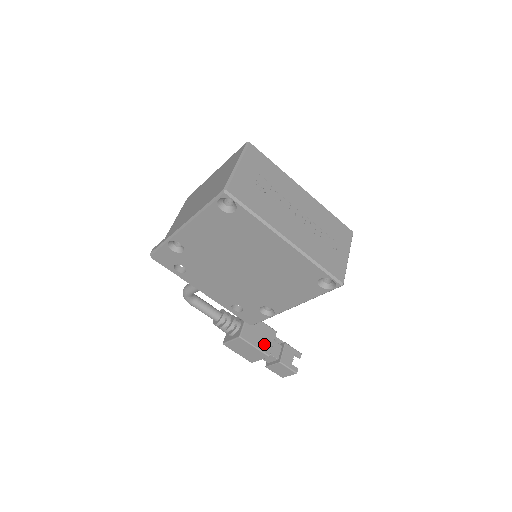
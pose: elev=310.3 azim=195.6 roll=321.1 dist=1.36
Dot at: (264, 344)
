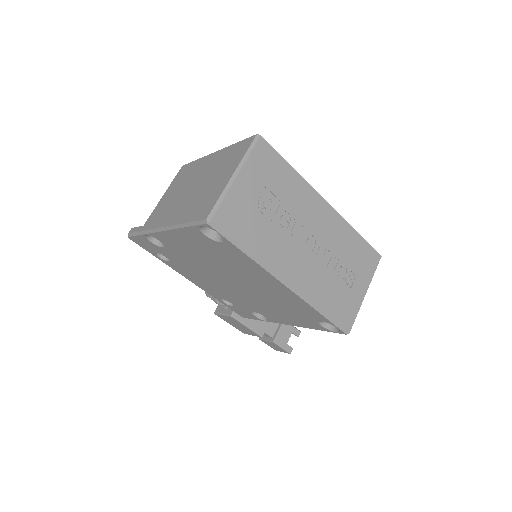
Dot at: (259, 323)
